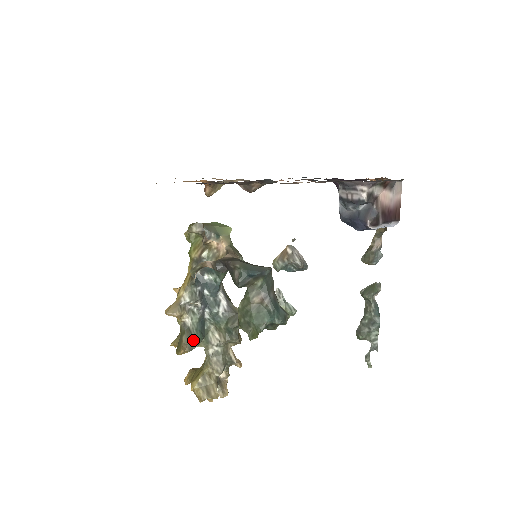
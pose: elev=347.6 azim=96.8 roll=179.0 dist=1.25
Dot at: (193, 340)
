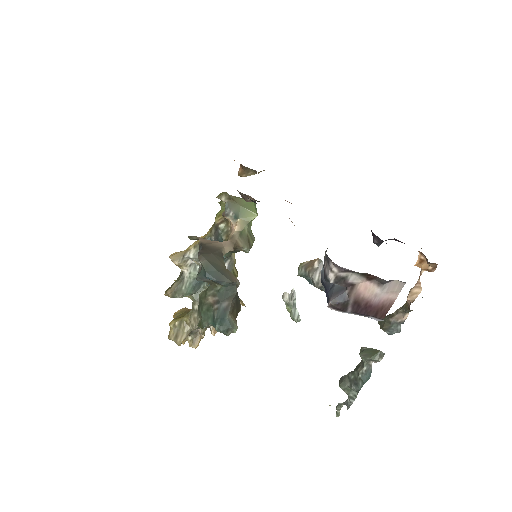
Dot at: (180, 291)
